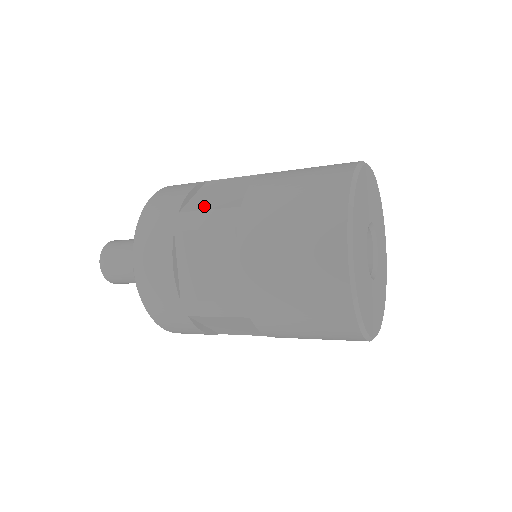
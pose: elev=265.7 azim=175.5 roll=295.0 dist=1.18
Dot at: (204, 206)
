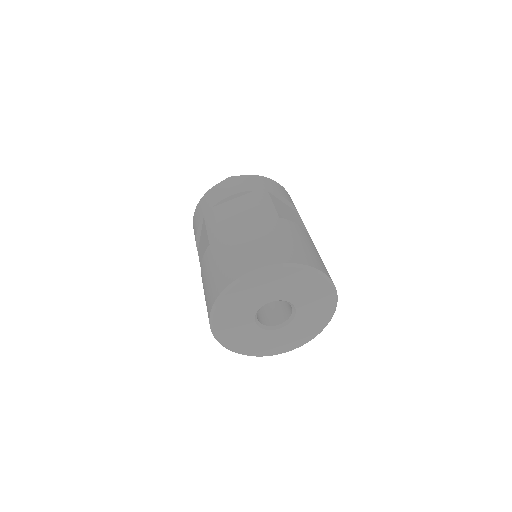
Dot at: (200, 258)
